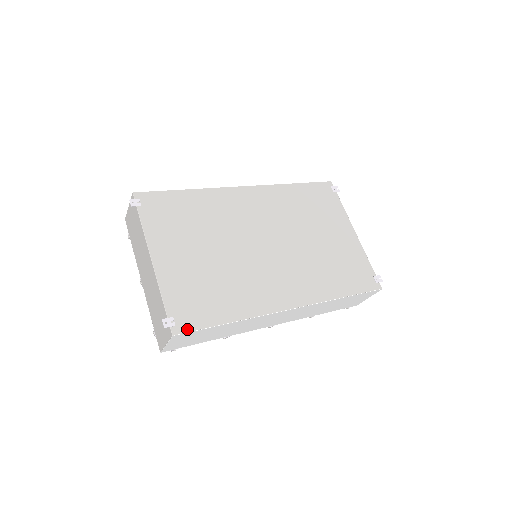
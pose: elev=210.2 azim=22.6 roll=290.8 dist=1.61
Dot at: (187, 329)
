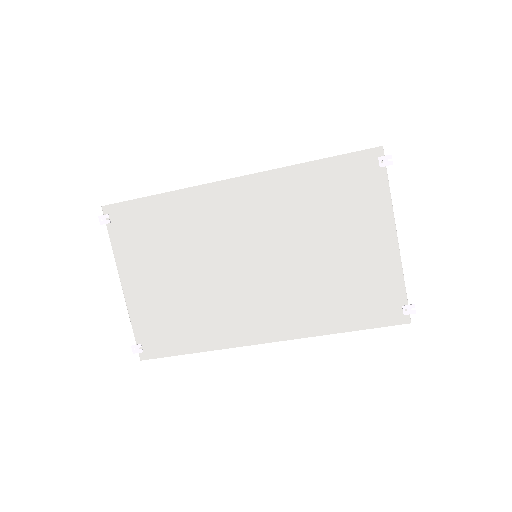
Dot at: (153, 356)
